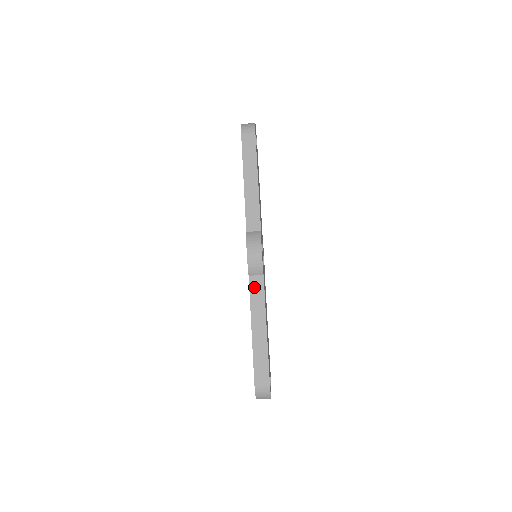
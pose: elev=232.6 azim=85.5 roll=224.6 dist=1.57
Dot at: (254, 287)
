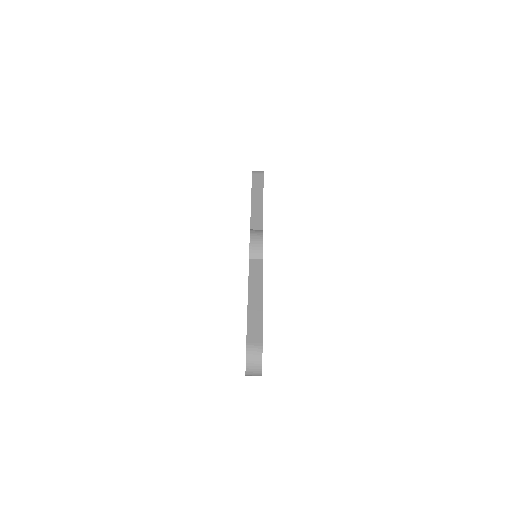
Dot at: (253, 267)
